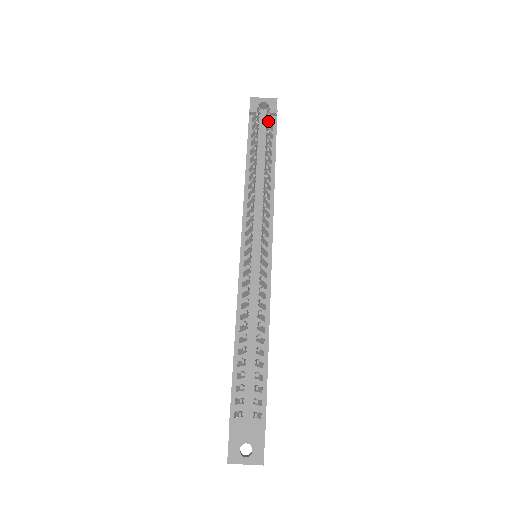
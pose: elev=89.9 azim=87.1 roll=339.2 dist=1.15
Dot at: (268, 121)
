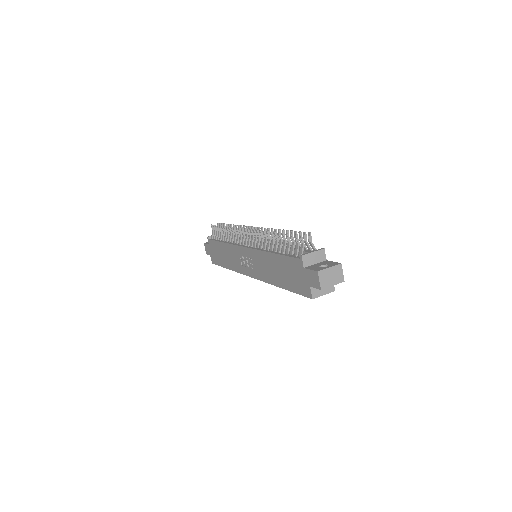
Dot at: (221, 223)
